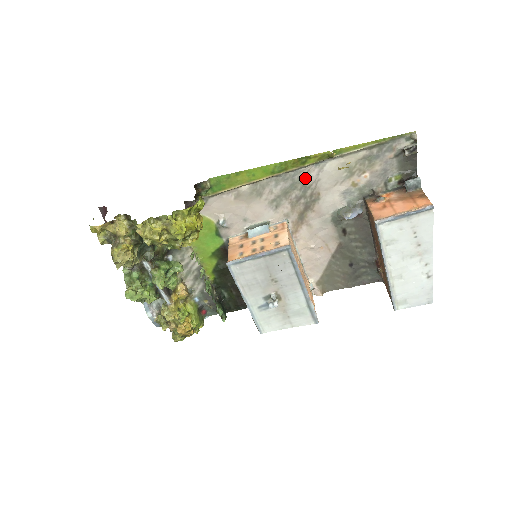
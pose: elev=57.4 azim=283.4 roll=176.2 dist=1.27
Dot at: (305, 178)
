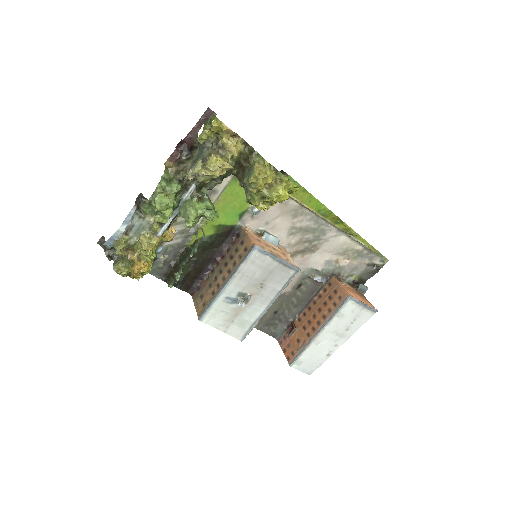
Dot at: (324, 232)
